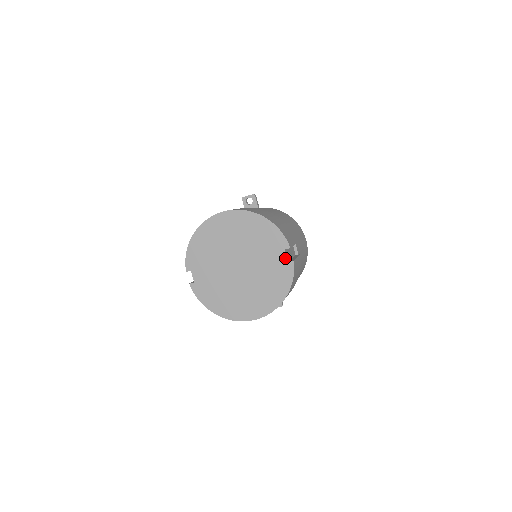
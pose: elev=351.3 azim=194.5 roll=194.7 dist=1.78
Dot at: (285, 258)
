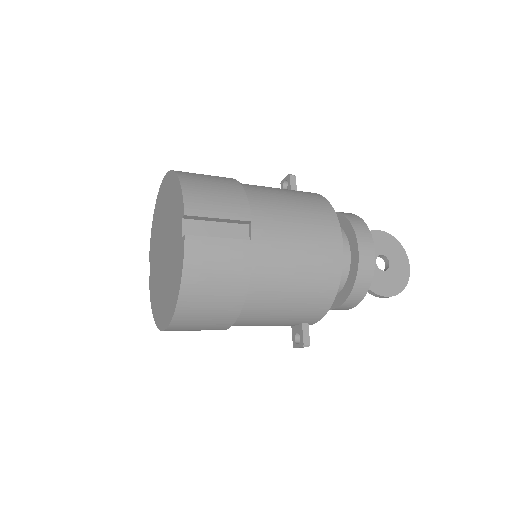
Dot at: (181, 232)
